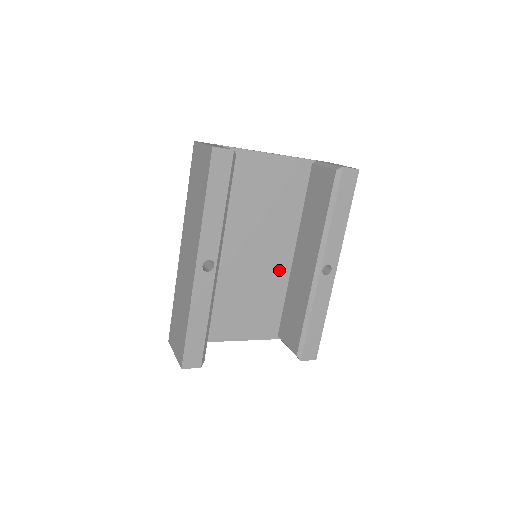
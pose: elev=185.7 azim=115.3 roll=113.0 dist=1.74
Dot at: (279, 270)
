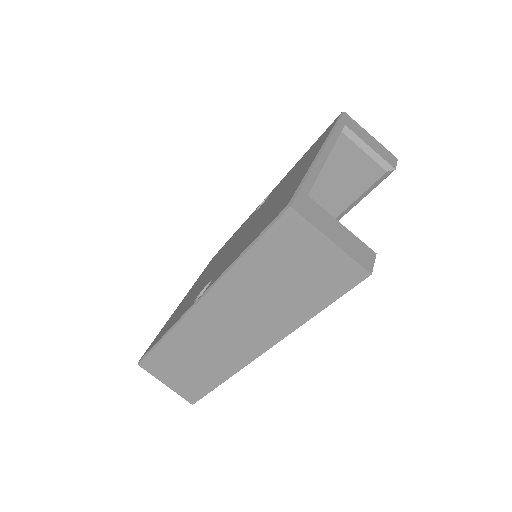
Dot at: occluded
